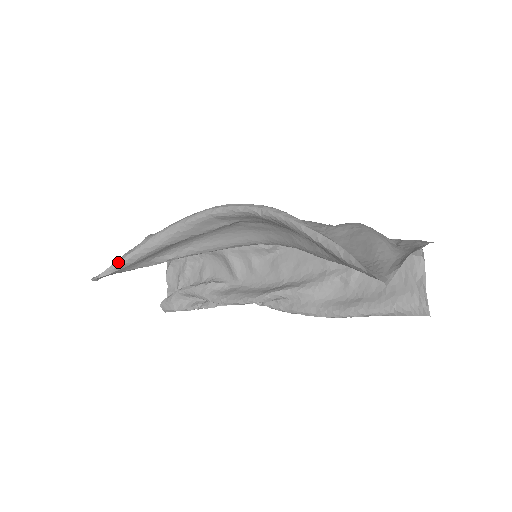
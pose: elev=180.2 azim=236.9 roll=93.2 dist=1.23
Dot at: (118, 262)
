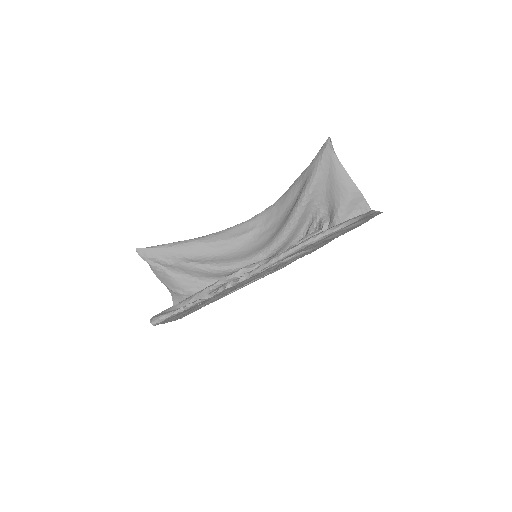
Dot at: (162, 244)
